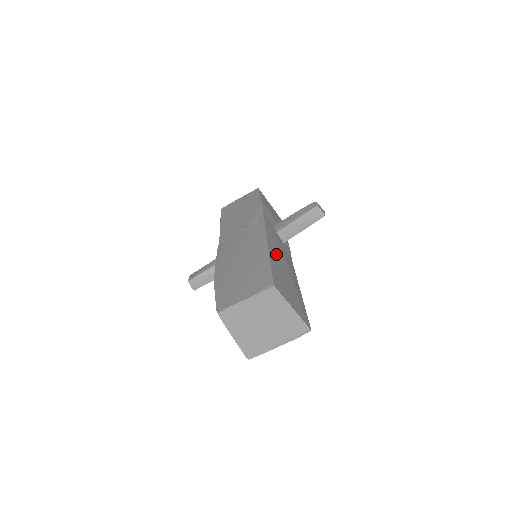
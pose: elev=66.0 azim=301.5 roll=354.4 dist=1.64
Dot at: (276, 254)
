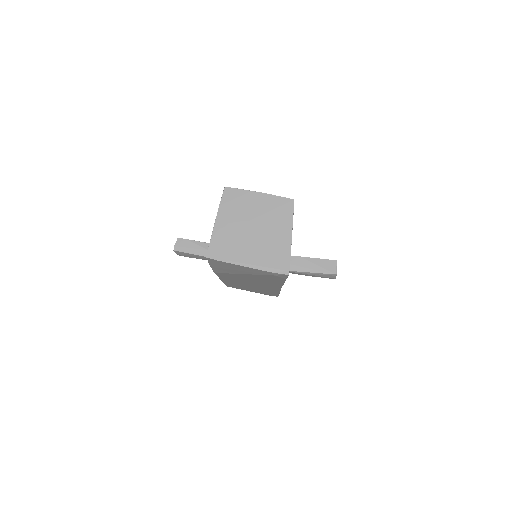
Dot at: occluded
